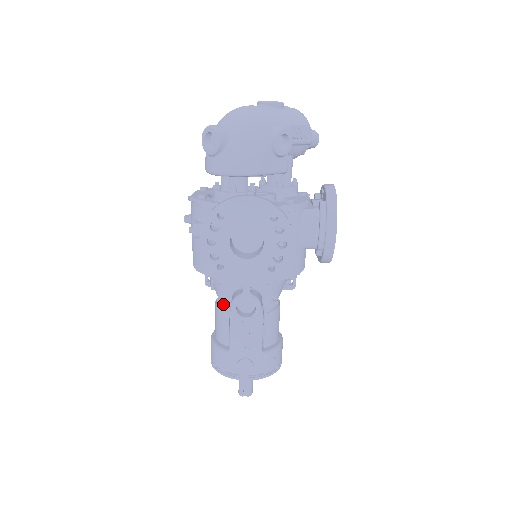
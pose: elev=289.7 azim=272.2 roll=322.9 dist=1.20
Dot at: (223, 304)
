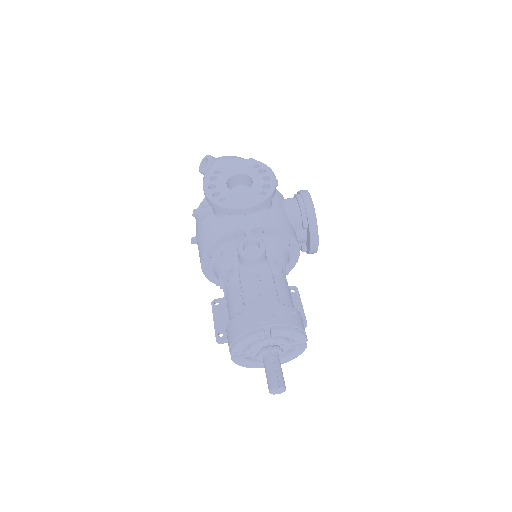
Dot at: (232, 274)
